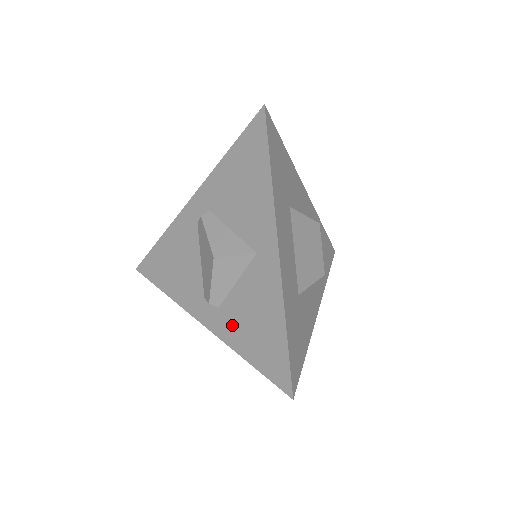
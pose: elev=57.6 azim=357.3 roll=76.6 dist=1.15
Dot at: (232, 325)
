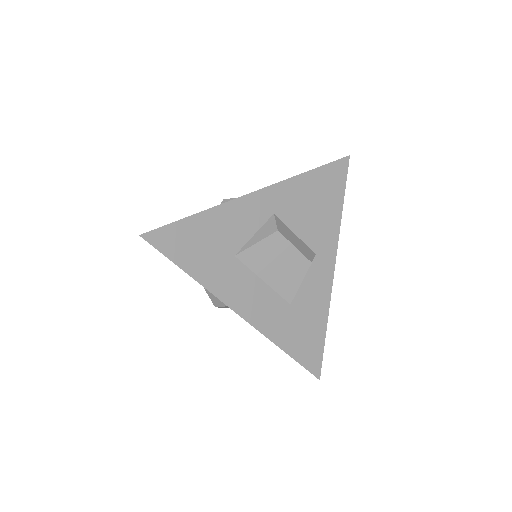
Dot at: occluded
